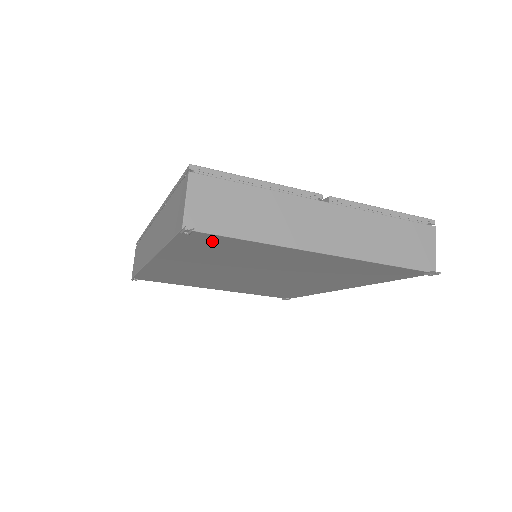
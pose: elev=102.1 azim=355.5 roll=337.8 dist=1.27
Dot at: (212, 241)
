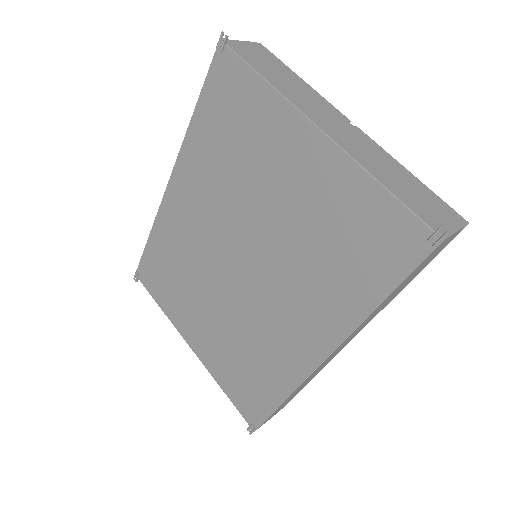
Dot at: (232, 83)
